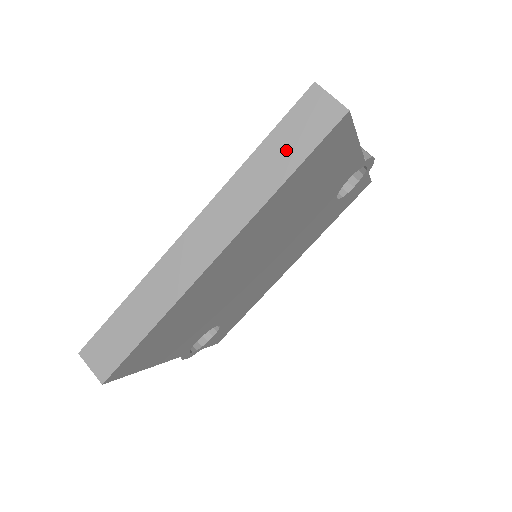
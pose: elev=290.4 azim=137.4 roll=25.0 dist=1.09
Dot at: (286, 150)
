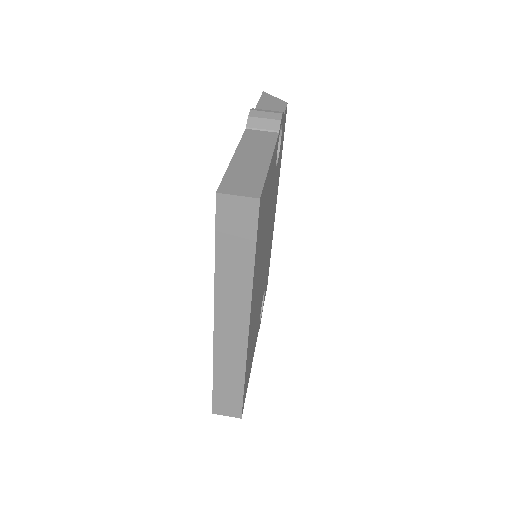
Dot at: (237, 248)
